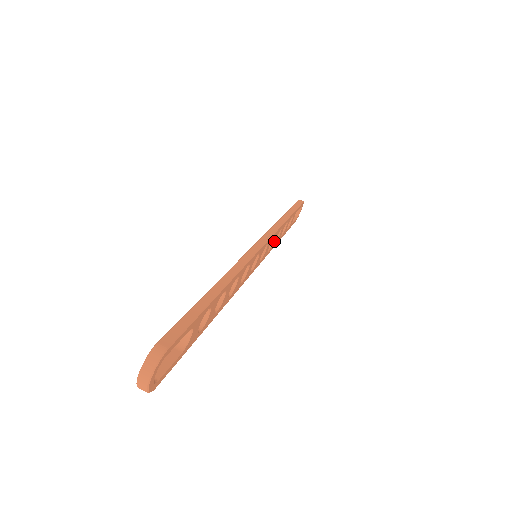
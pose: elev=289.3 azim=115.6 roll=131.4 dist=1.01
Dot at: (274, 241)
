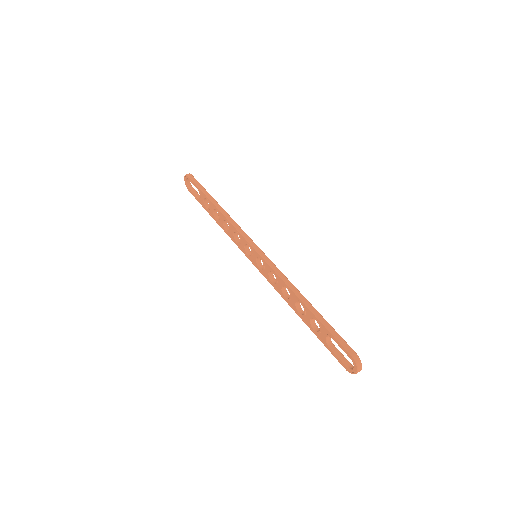
Dot at: occluded
